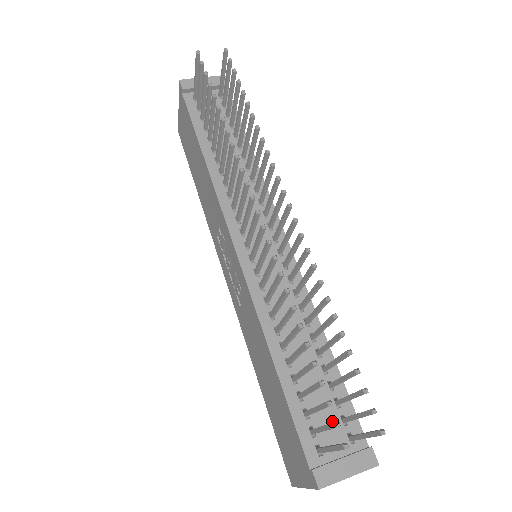
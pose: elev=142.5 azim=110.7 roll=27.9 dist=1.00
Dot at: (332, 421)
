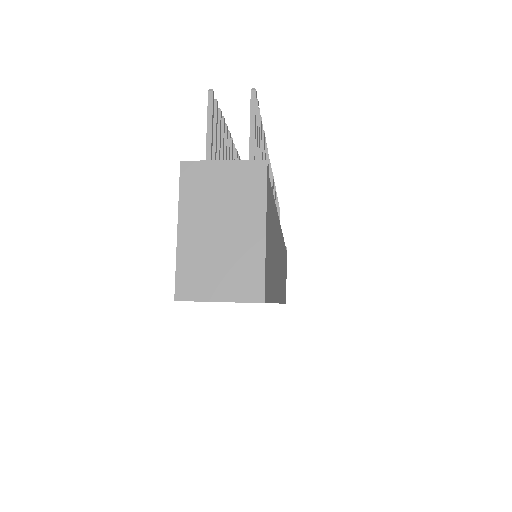
Dot at: occluded
